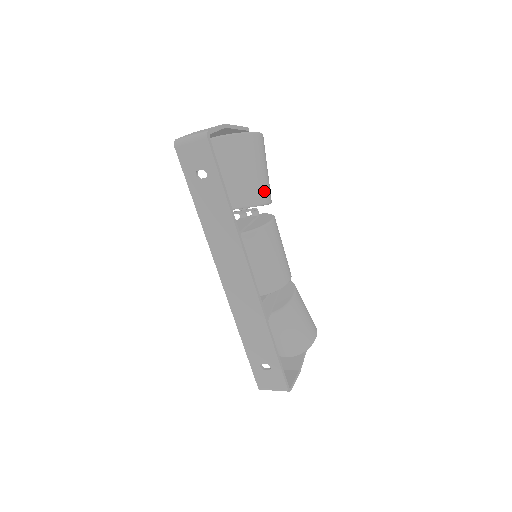
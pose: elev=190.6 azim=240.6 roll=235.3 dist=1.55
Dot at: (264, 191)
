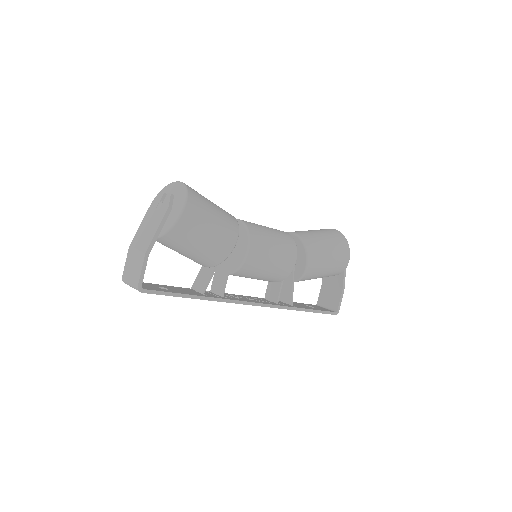
Dot at: (223, 245)
